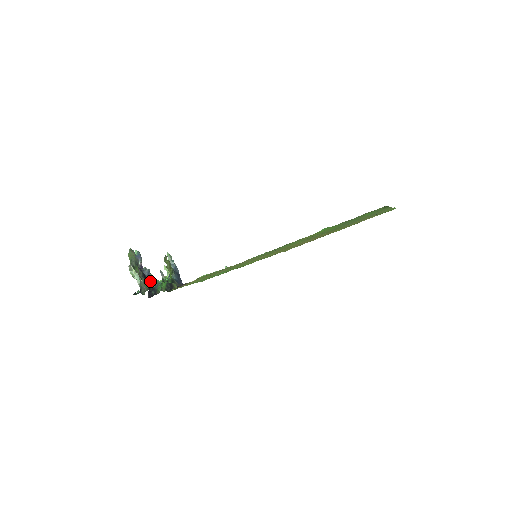
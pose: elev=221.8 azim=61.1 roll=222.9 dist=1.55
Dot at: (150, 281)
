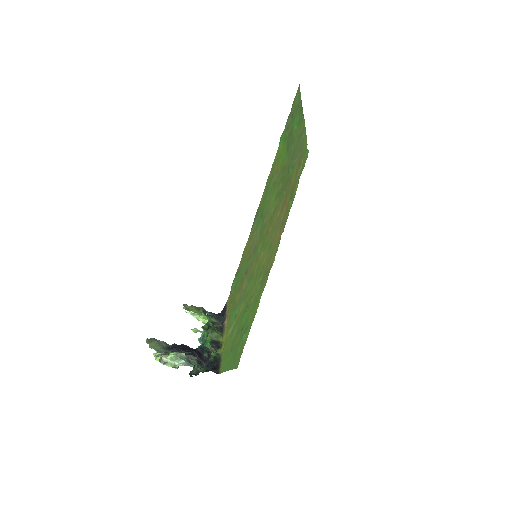
Dot at: occluded
